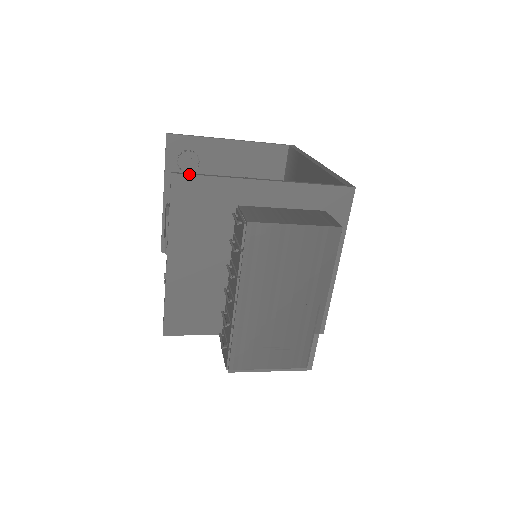
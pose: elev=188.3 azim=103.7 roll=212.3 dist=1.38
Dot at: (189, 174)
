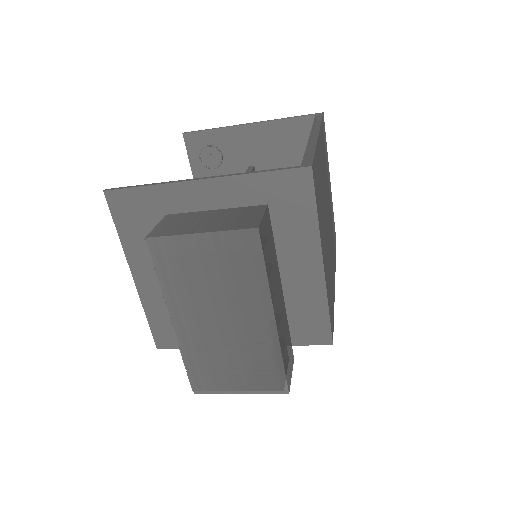
Dot at: (120, 188)
